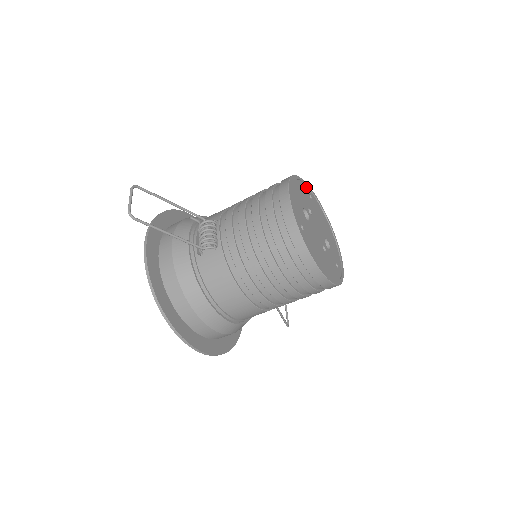
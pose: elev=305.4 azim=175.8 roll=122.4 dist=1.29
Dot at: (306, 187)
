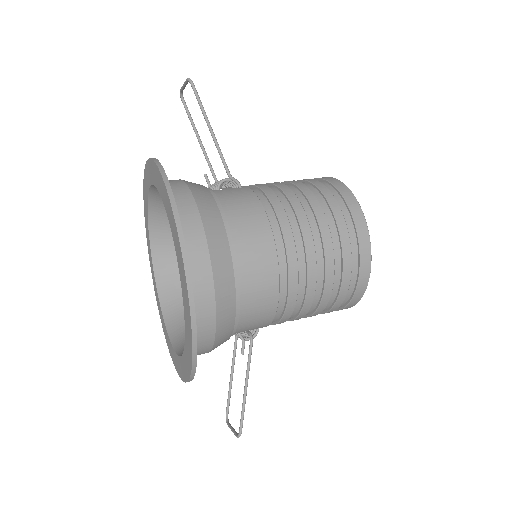
Dot at: occluded
